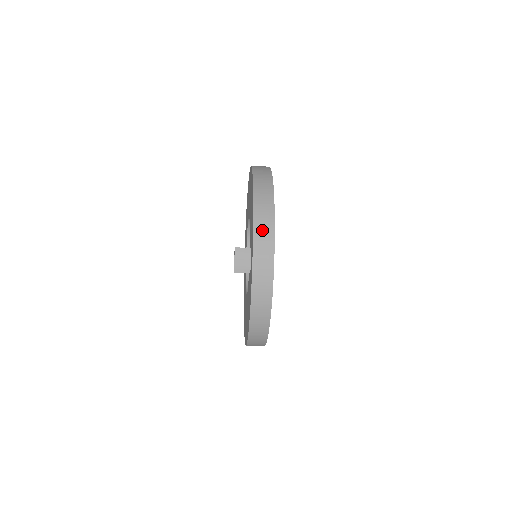
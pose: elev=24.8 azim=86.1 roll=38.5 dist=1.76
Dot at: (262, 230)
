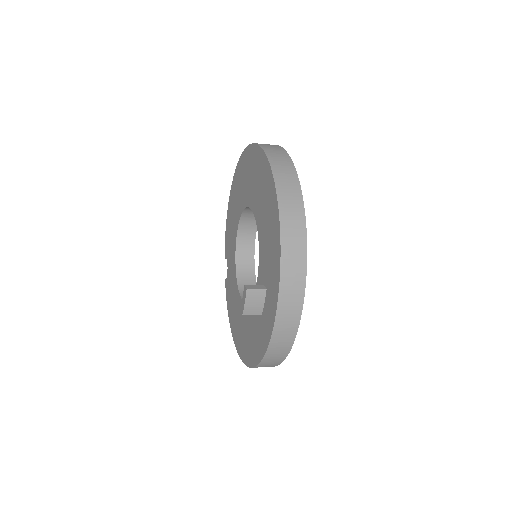
Dot at: (290, 289)
